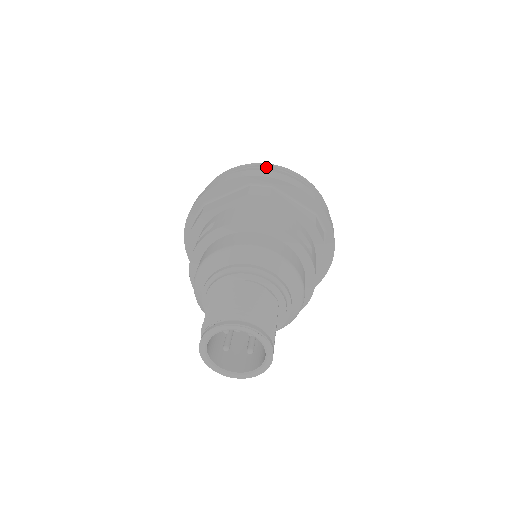
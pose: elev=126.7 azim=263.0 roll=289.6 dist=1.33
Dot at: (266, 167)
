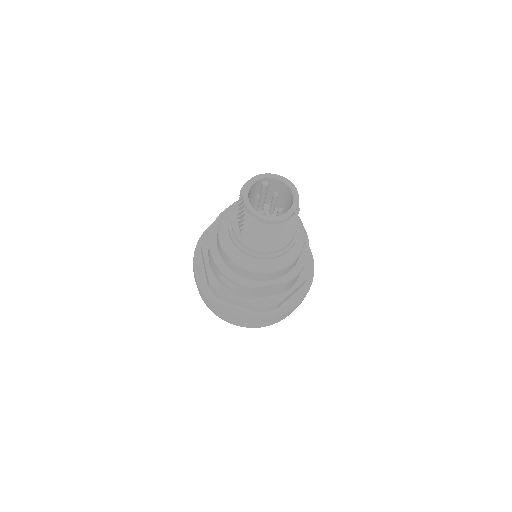
Dot at: occluded
